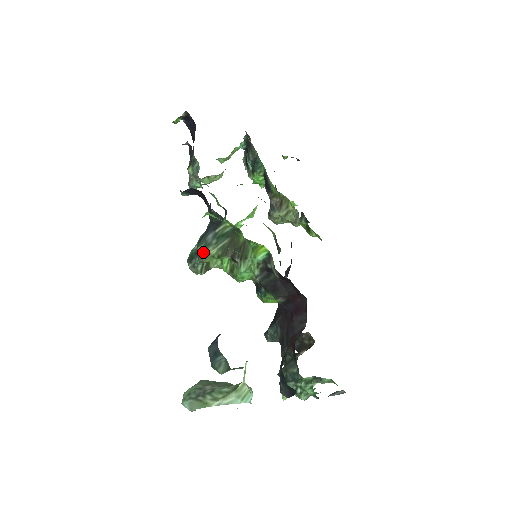
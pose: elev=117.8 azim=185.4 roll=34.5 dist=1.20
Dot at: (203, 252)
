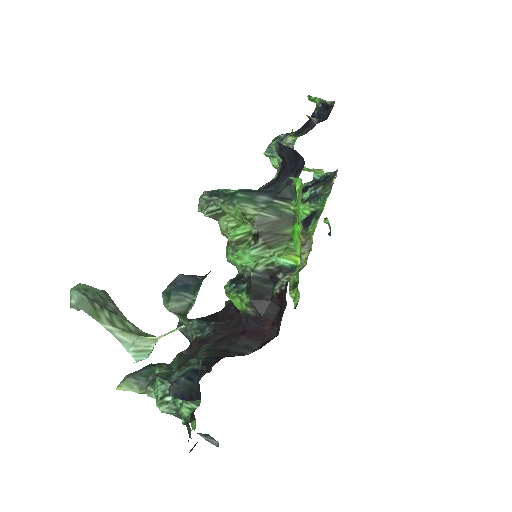
Dot at: (240, 201)
